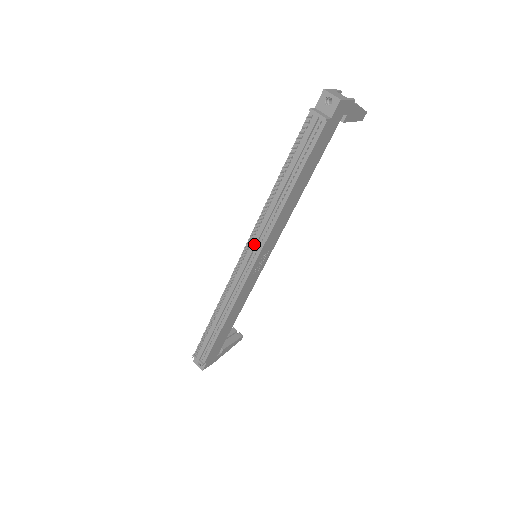
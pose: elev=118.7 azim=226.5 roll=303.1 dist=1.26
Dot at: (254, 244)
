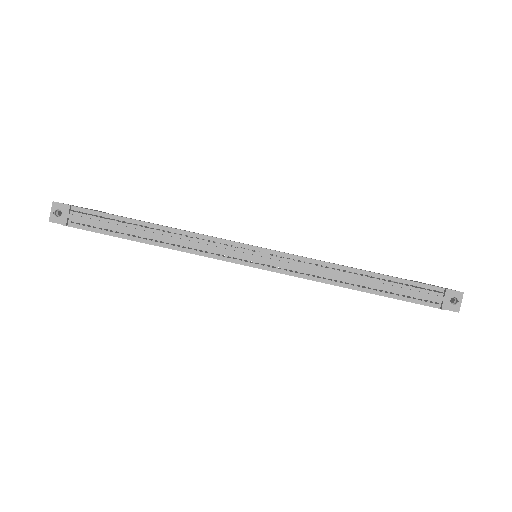
Dot at: (282, 263)
